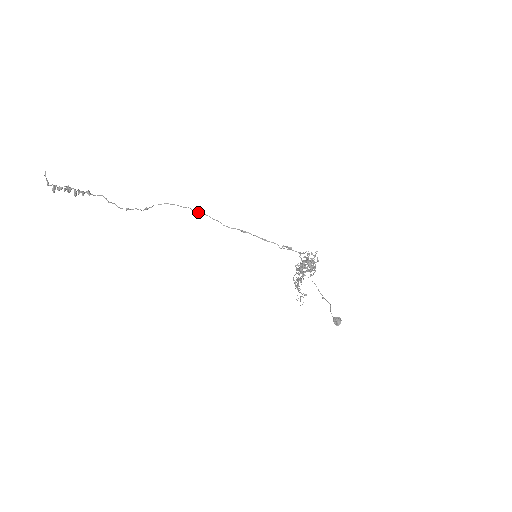
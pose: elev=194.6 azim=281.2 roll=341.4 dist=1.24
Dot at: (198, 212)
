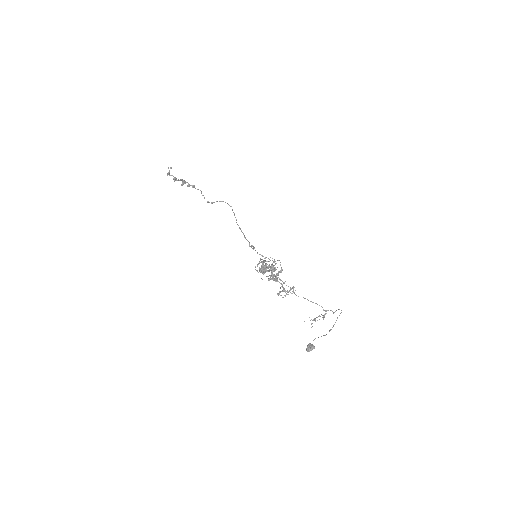
Dot at: (232, 210)
